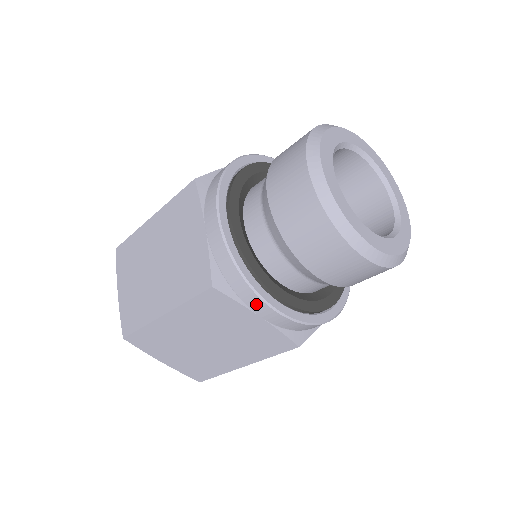
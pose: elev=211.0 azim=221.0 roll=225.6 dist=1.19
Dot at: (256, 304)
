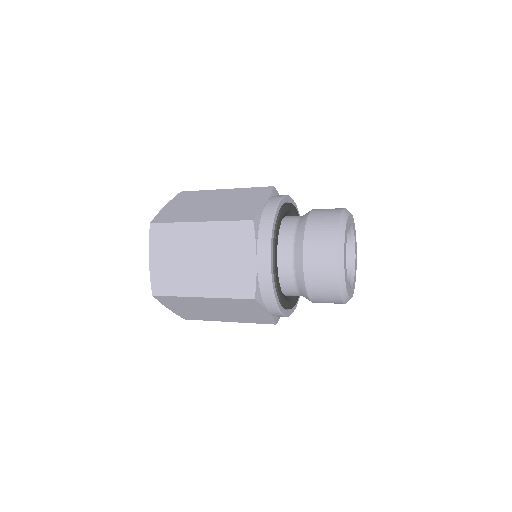
Dot at: (272, 309)
